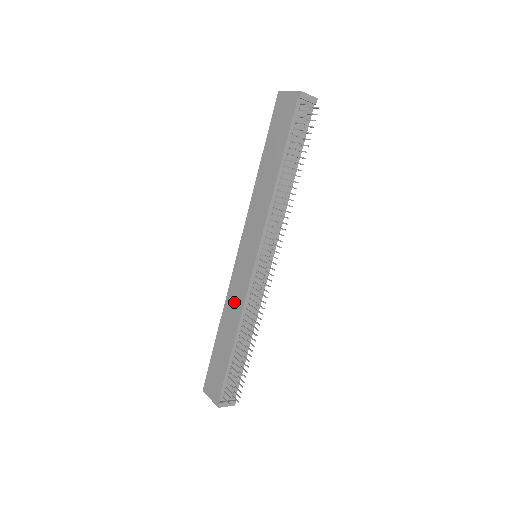
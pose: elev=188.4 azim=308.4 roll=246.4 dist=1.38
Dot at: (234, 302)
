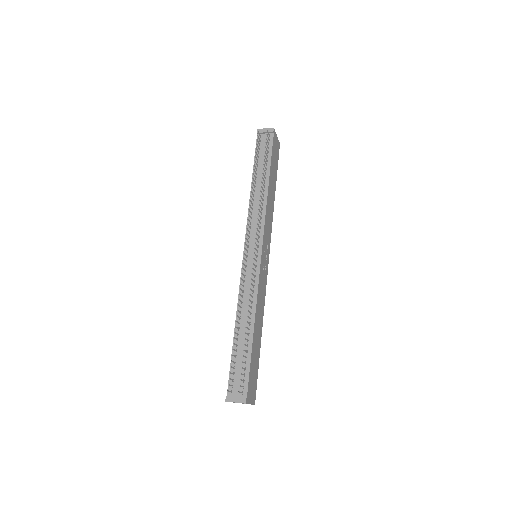
Dot at: occluded
